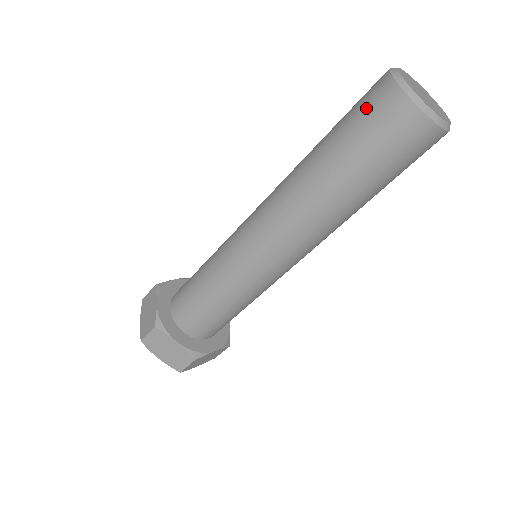
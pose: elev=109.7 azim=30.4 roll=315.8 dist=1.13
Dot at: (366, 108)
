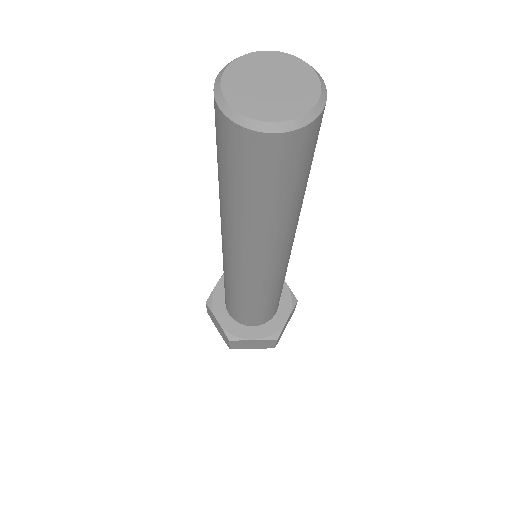
Dot at: (225, 149)
